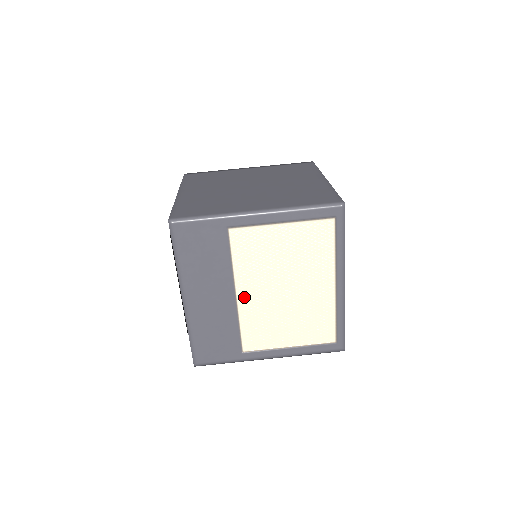
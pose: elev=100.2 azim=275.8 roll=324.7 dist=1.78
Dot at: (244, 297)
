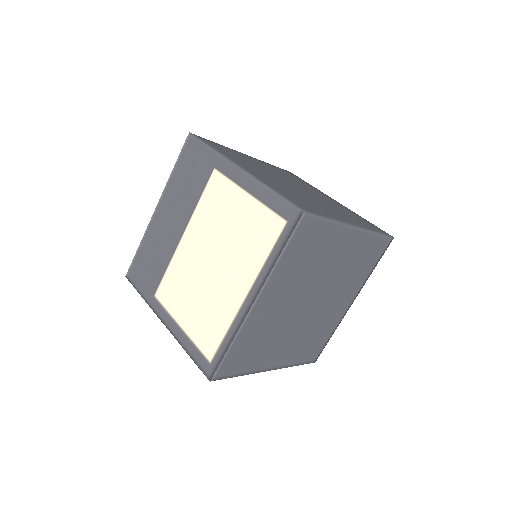
Dot at: (186, 243)
